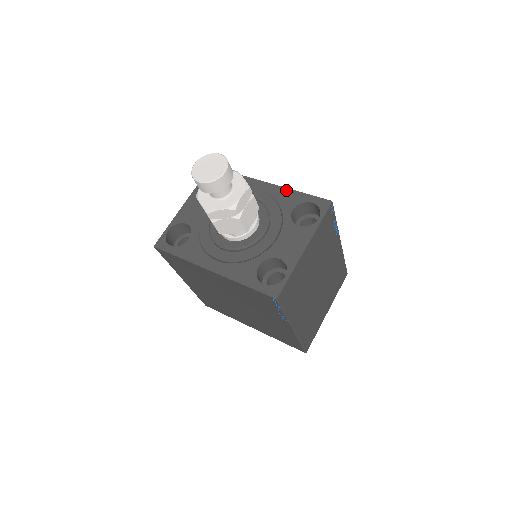
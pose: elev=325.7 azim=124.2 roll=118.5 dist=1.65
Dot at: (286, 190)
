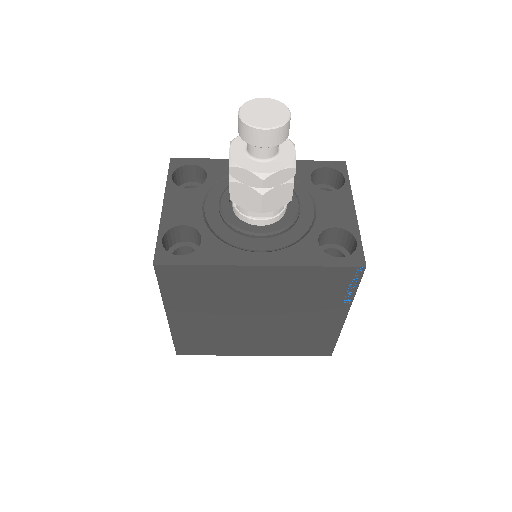
Dot at: occluded
